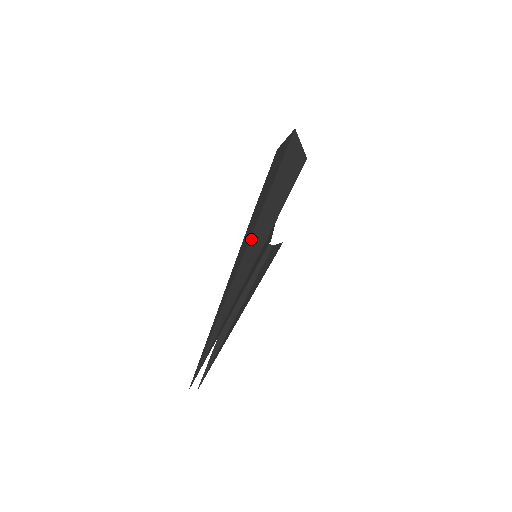
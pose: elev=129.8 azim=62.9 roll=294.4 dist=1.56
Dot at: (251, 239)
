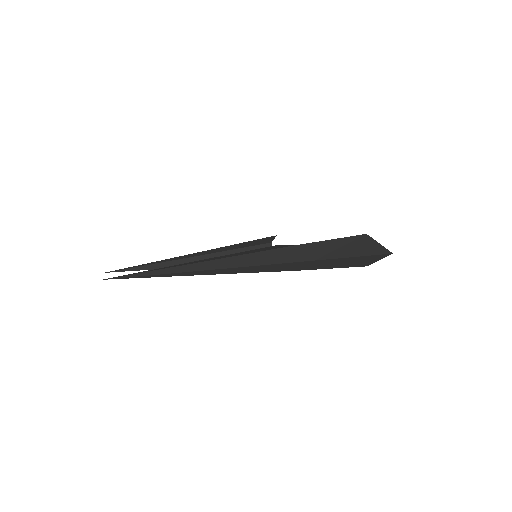
Dot at: (272, 265)
